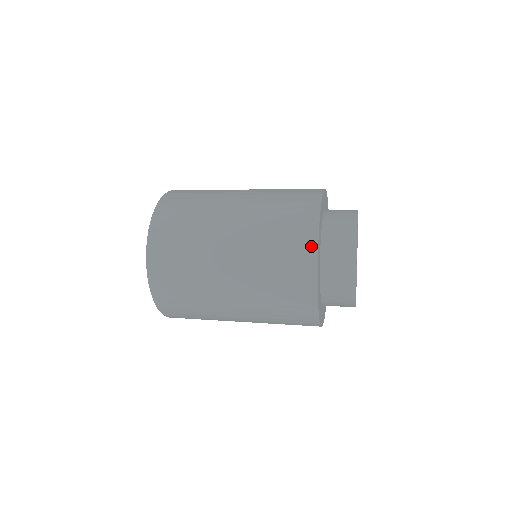
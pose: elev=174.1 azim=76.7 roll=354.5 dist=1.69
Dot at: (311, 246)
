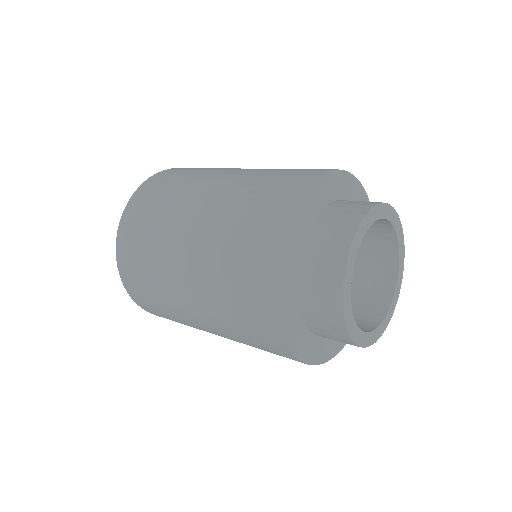
Dot at: (268, 288)
